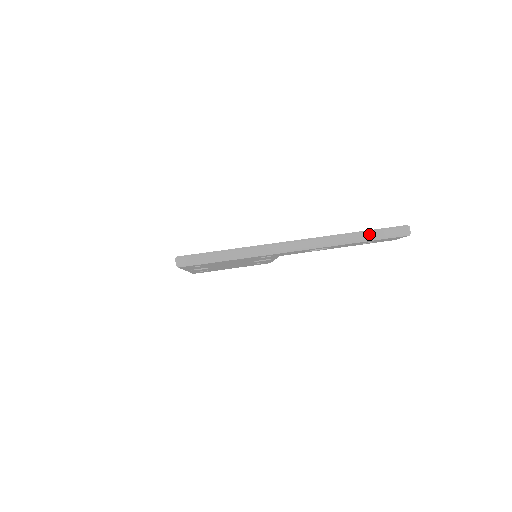
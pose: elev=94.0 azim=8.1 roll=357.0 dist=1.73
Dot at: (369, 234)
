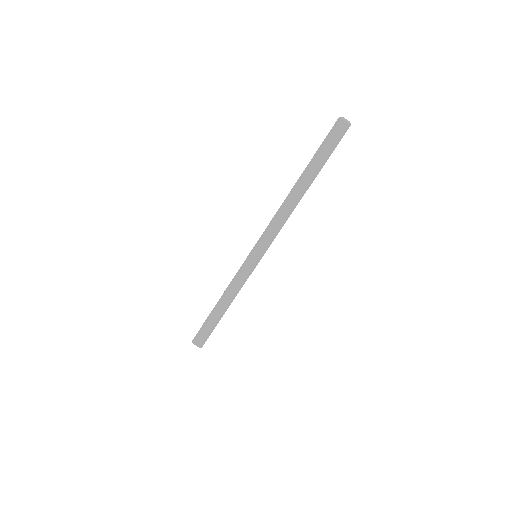
Dot at: (312, 167)
